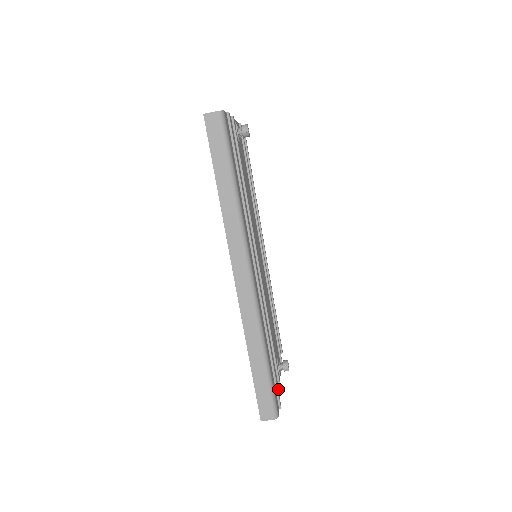
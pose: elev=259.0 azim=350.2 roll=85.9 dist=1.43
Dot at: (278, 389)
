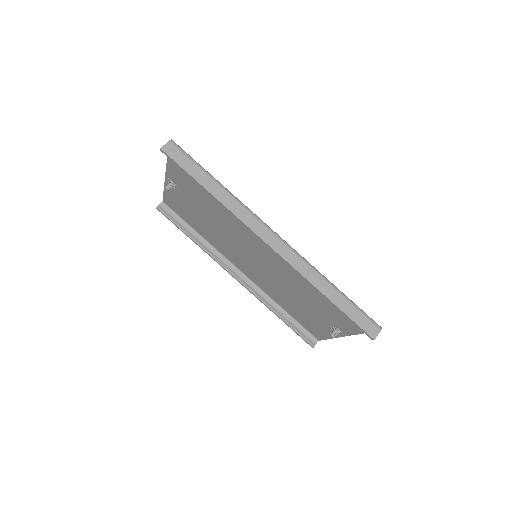
Dot at: occluded
